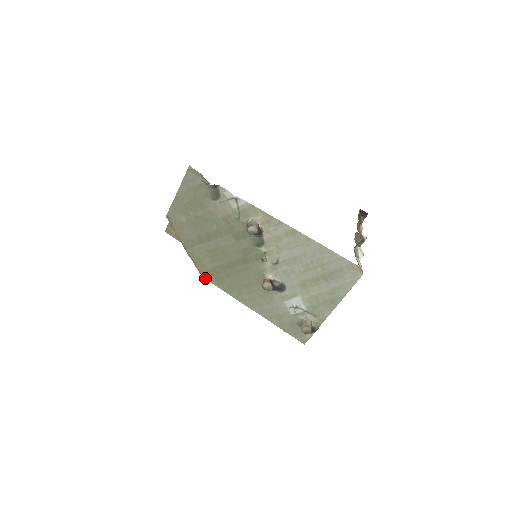
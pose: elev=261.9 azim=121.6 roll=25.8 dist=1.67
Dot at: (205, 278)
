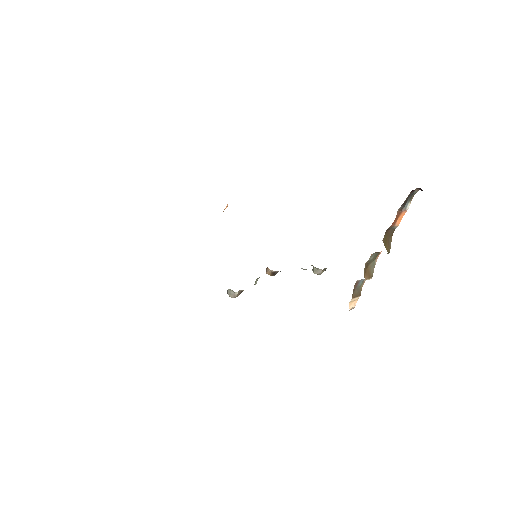
Dot at: occluded
